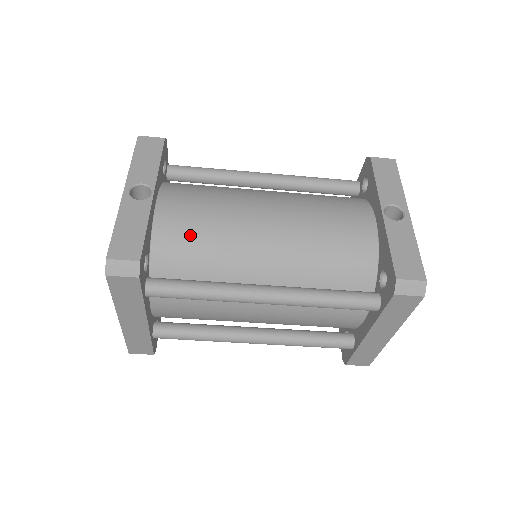
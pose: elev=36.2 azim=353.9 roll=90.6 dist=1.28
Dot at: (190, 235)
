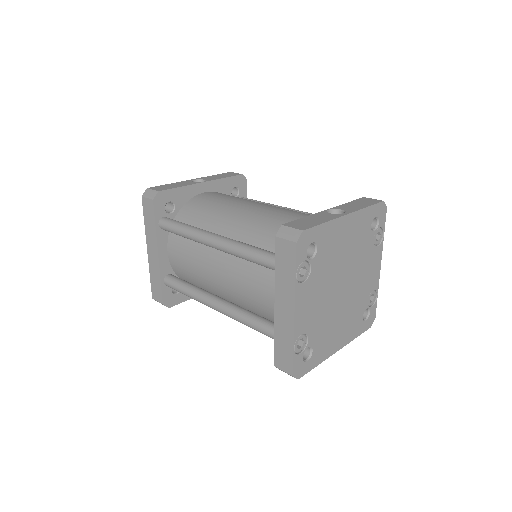
Dot at: (205, 205)
